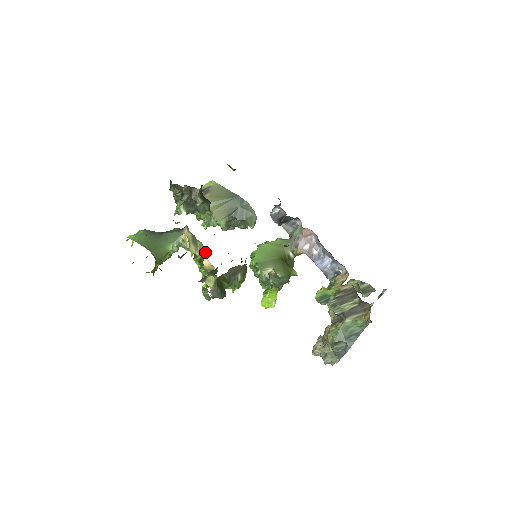
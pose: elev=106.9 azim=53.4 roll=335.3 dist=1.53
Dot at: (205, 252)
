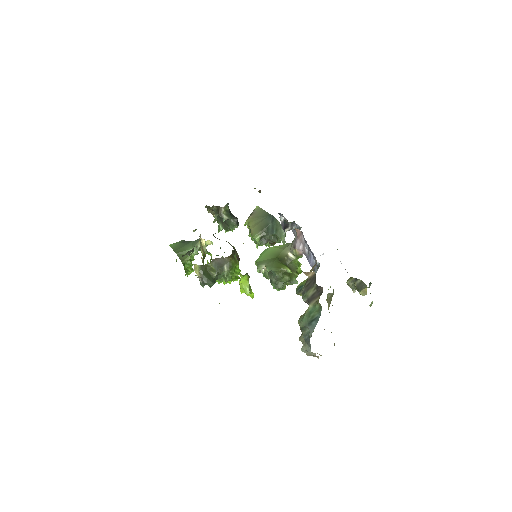
Dot at: (203, 249)
